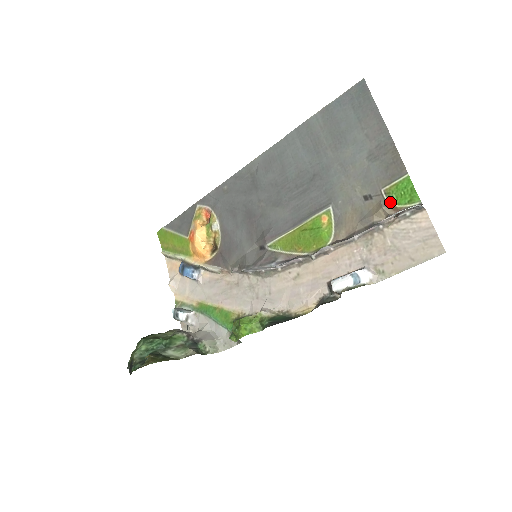
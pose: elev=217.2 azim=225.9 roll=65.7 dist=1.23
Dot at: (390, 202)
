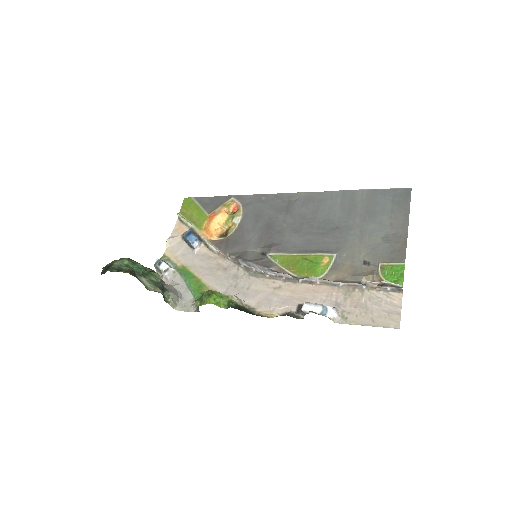
Dot at: (381, 274)
